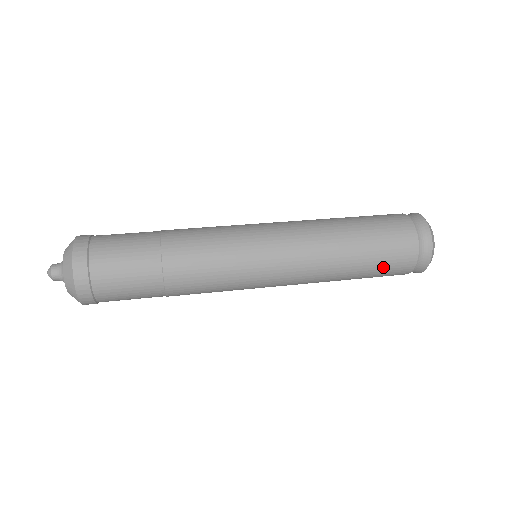
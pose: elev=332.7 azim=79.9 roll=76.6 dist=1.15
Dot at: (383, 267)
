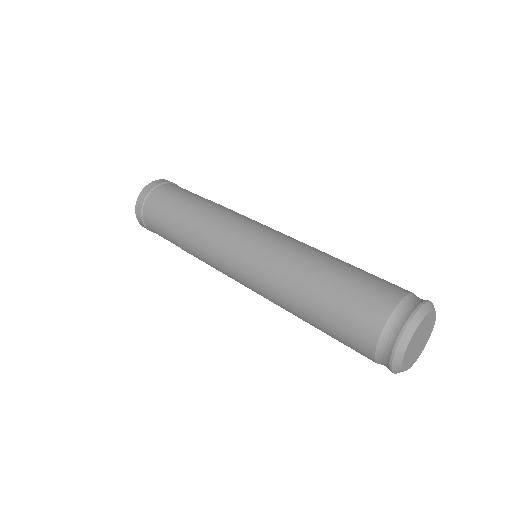
Dot at: (339, 339)
